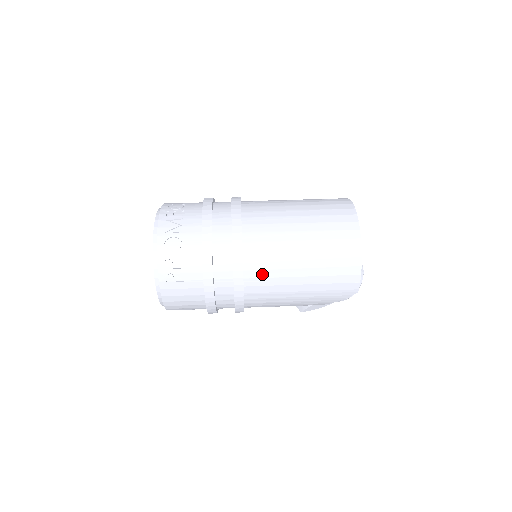
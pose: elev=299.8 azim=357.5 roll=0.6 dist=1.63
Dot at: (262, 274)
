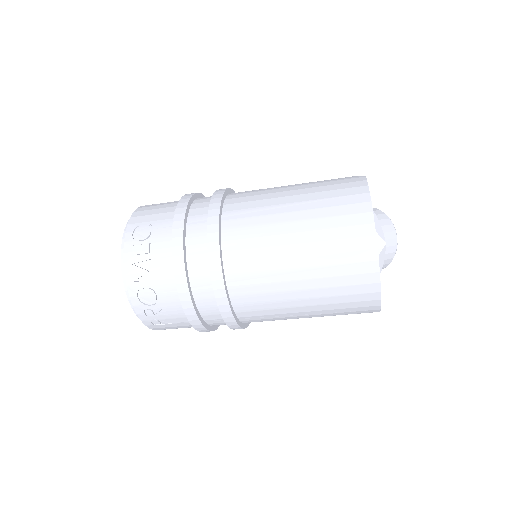
Dot at: (258, 313)
